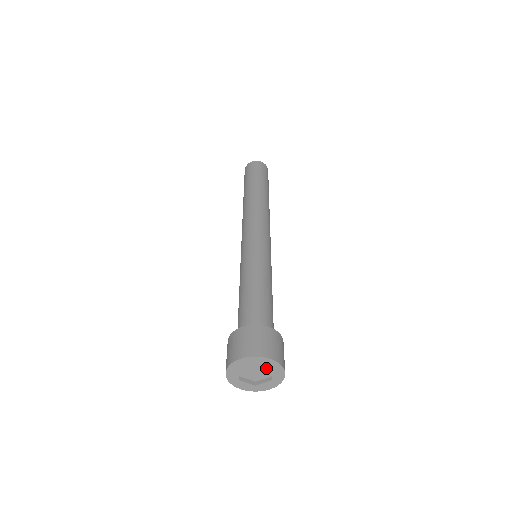
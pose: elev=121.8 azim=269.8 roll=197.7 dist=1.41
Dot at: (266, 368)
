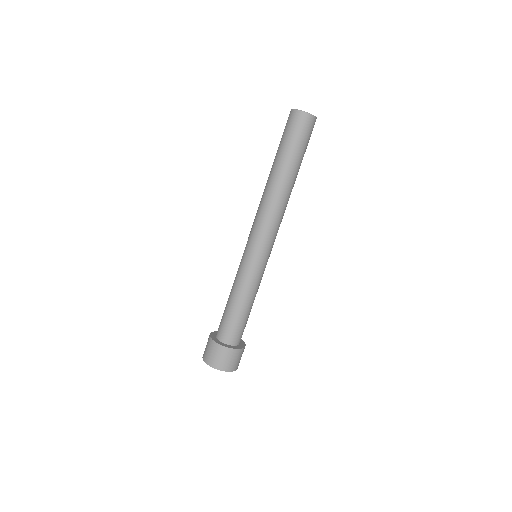
Dot at: occluded
